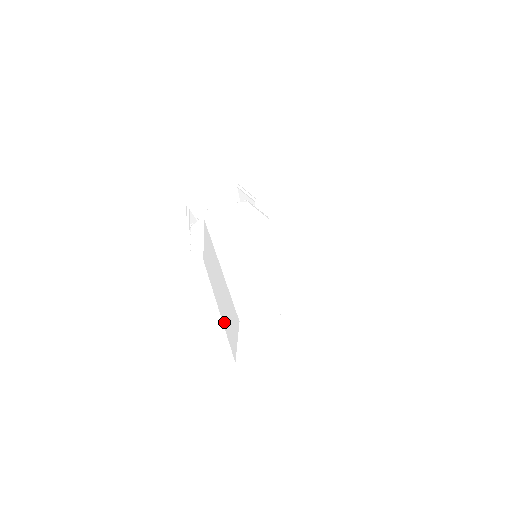
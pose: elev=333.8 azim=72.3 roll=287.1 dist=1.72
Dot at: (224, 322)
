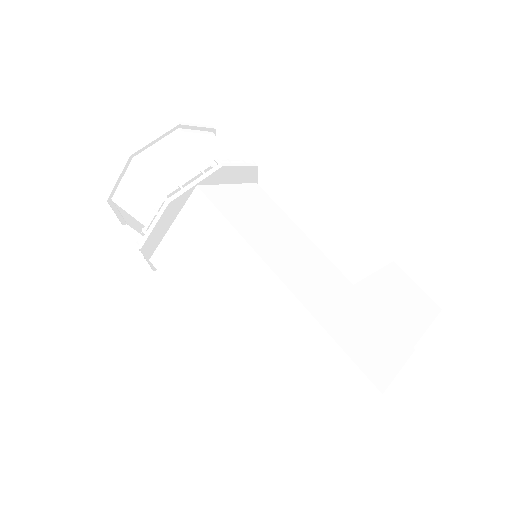
Dot at: (258, 382)
